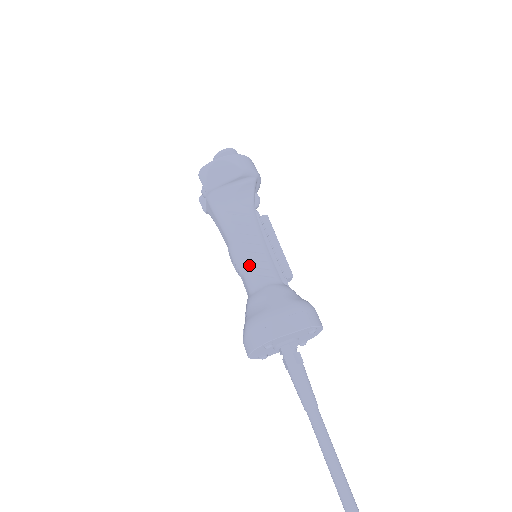
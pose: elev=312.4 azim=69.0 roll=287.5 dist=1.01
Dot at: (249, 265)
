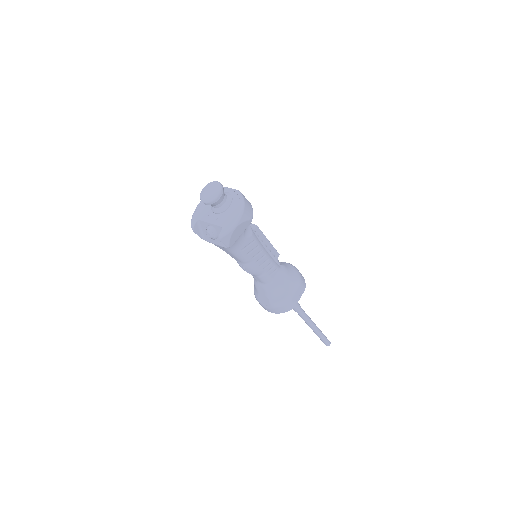
Dot at: (264, 273)
